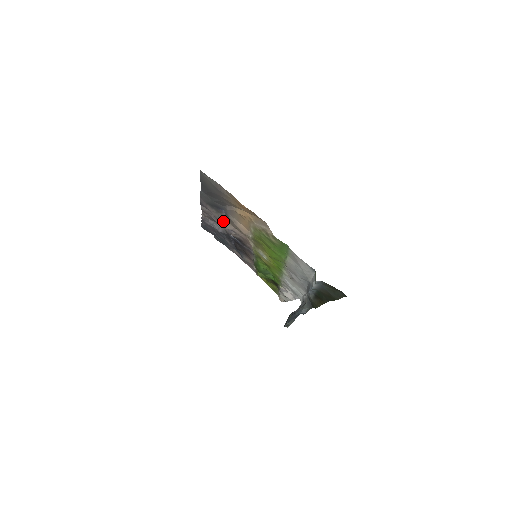
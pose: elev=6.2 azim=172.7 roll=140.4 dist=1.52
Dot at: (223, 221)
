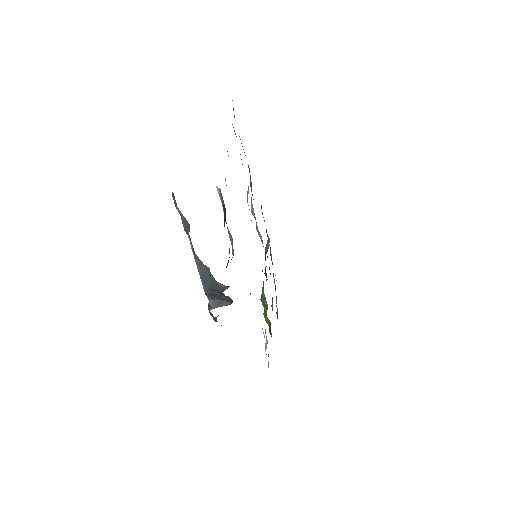
Dot at: occluded
